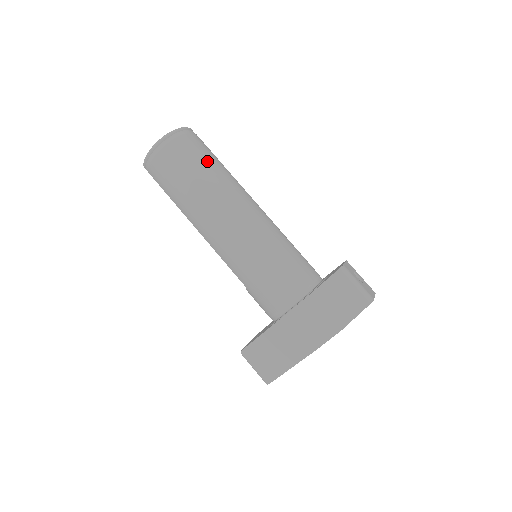
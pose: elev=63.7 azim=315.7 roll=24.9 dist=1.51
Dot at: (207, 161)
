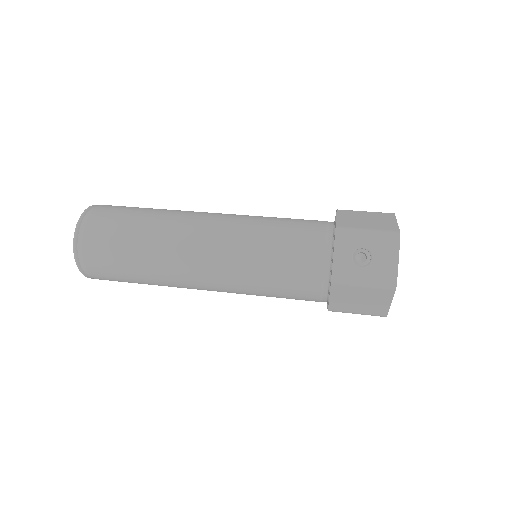
Dot at: (125, 262)
